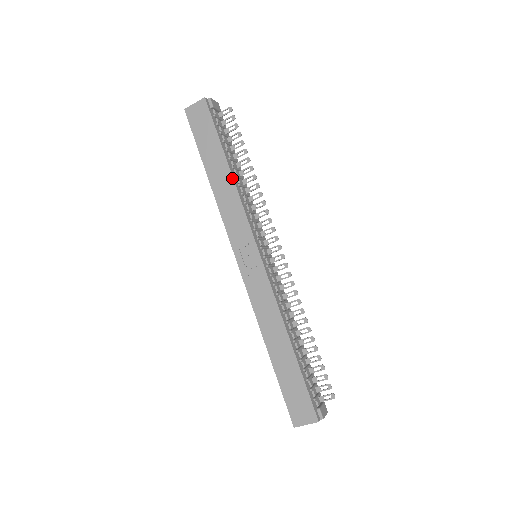
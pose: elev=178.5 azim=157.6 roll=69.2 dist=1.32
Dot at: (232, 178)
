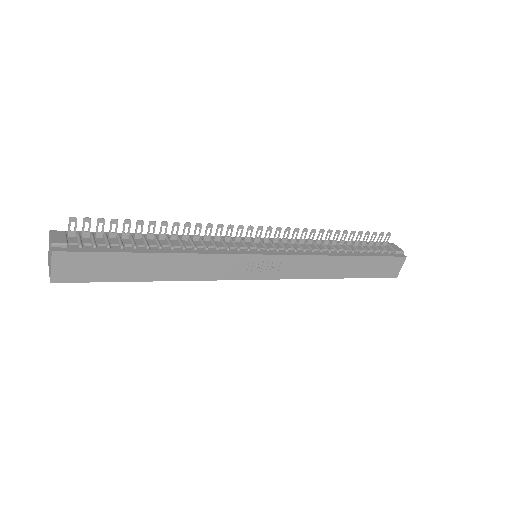
Dot at: (177, 255)
